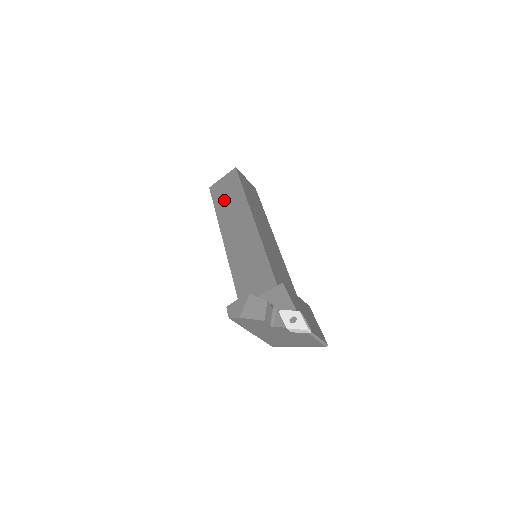
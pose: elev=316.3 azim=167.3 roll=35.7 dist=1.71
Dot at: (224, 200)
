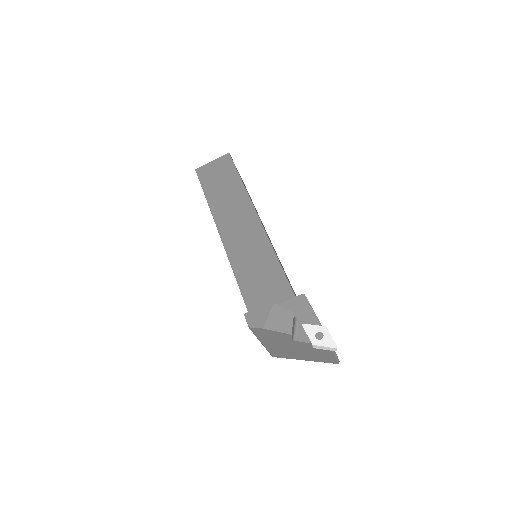
Dot at: (217, 187)
